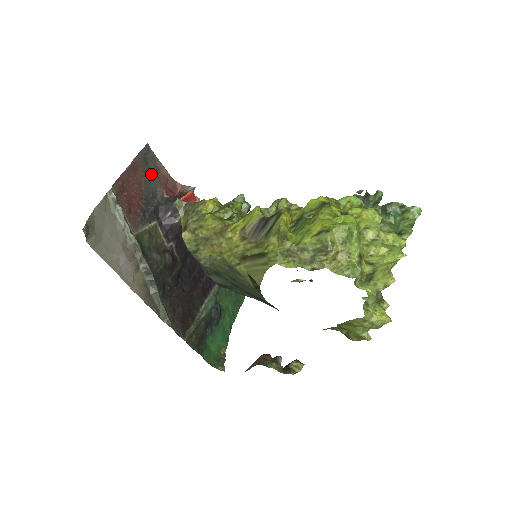
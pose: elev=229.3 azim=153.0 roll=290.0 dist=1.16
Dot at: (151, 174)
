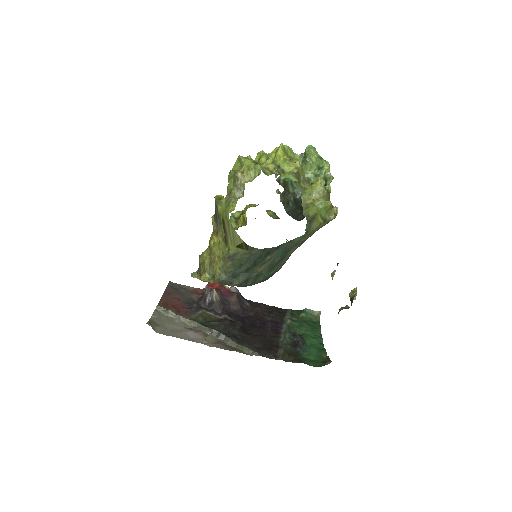
Dot at: (182, 292)
